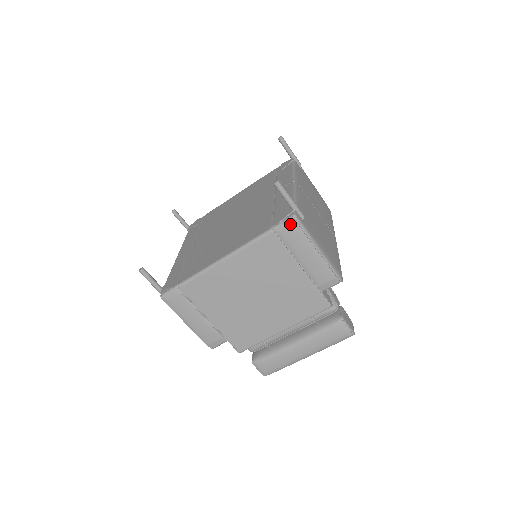
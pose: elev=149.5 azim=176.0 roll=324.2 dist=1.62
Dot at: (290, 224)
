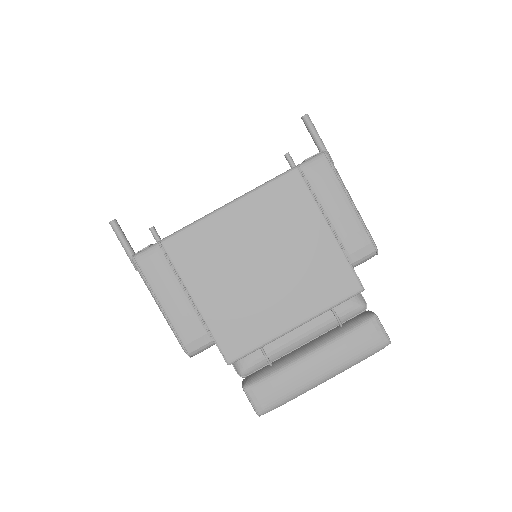
Dot at: (320, 160)
